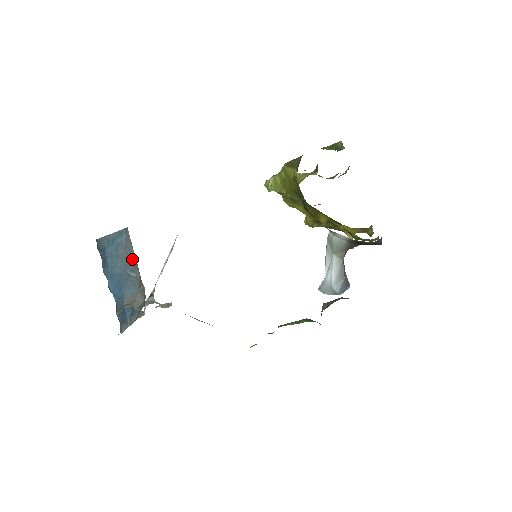
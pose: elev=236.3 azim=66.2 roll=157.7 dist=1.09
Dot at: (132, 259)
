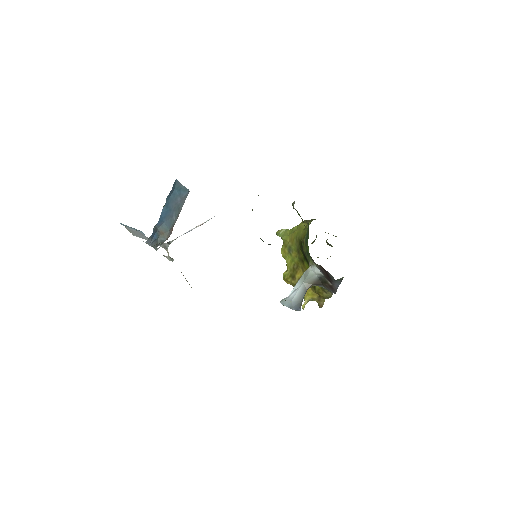
Dot at: (179, 209)
